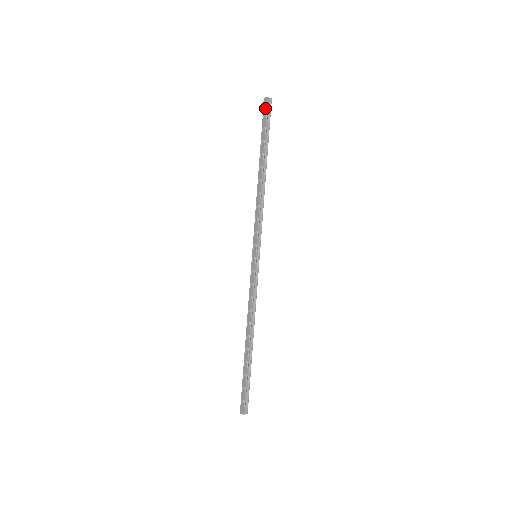
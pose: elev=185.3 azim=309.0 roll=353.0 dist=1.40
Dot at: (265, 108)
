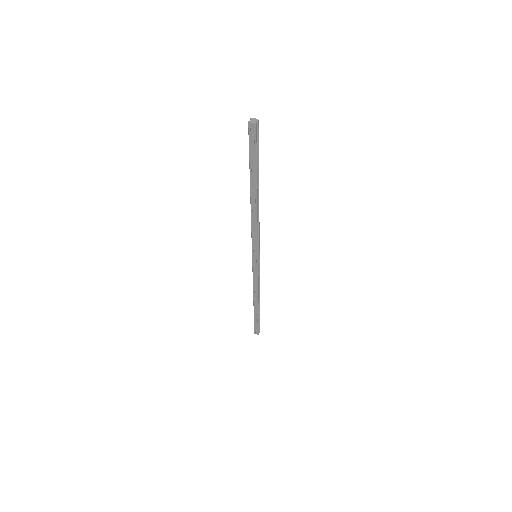
Dot at: (252, 136)
